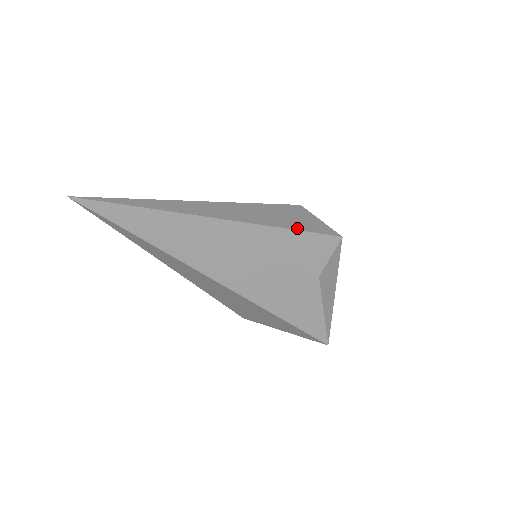
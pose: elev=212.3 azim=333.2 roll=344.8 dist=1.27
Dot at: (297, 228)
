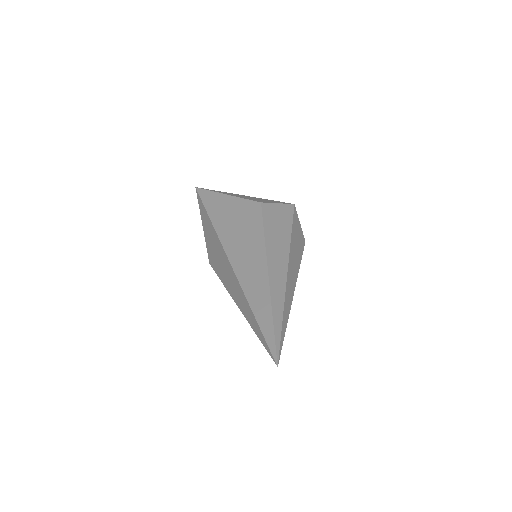
Dot at: (290, 228)
